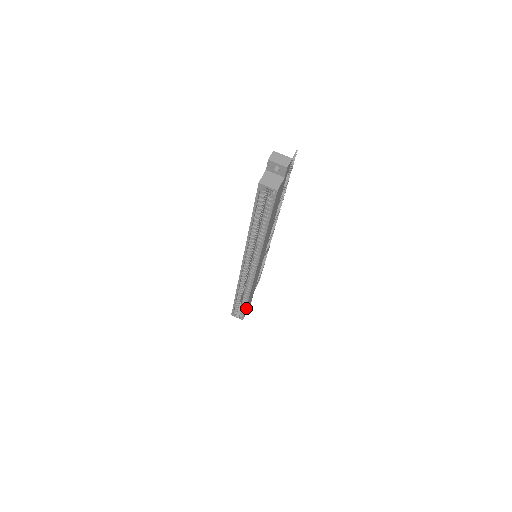
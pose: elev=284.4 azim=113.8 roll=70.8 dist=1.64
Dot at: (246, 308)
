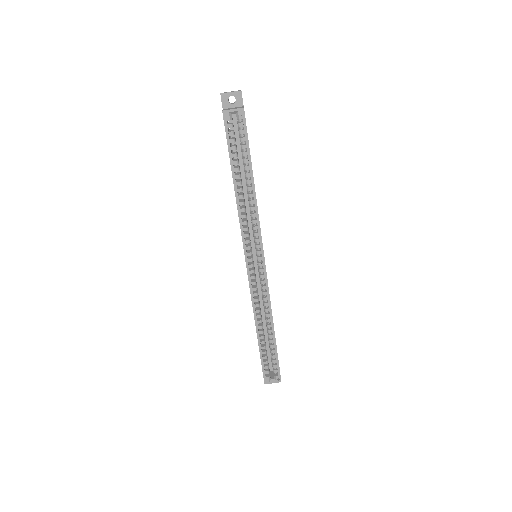
Dot at: (277, 353)
